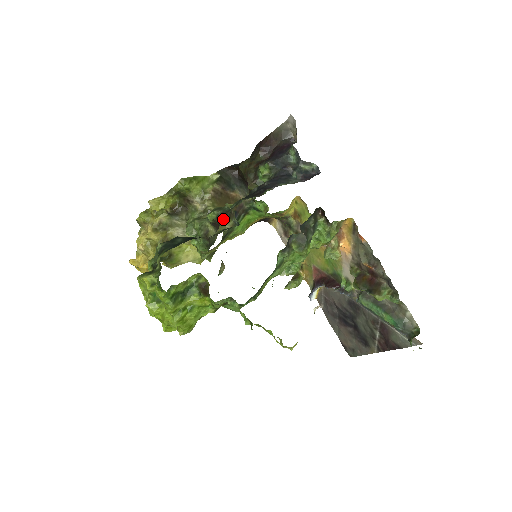
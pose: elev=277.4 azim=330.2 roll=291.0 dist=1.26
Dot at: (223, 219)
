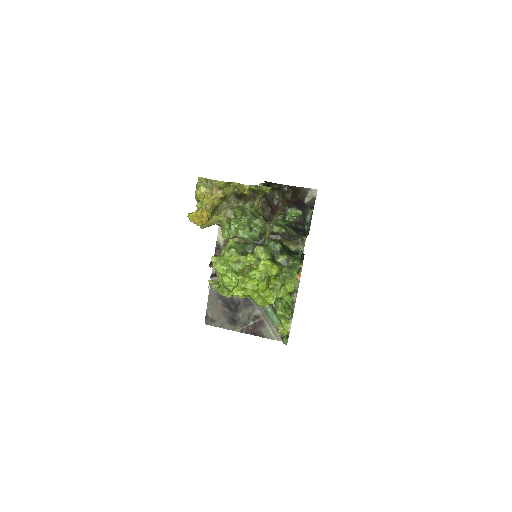
Dot at: (288, 239)
